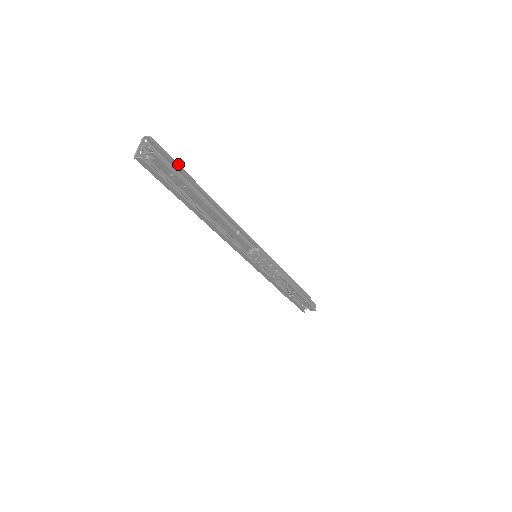
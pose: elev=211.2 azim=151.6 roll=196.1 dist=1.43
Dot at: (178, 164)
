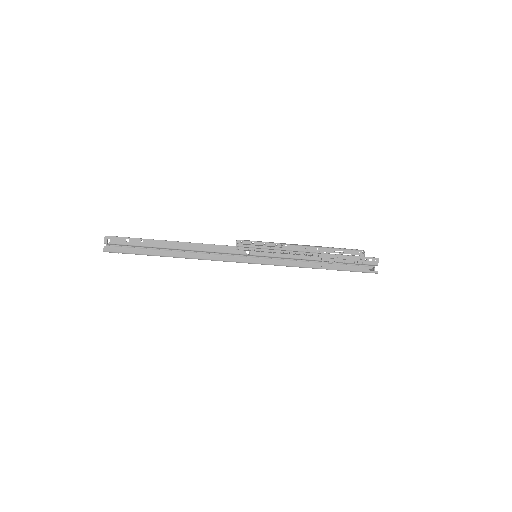
Dot at: occluded
